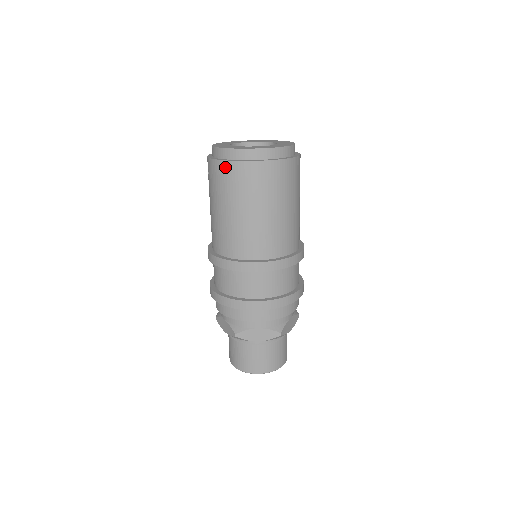
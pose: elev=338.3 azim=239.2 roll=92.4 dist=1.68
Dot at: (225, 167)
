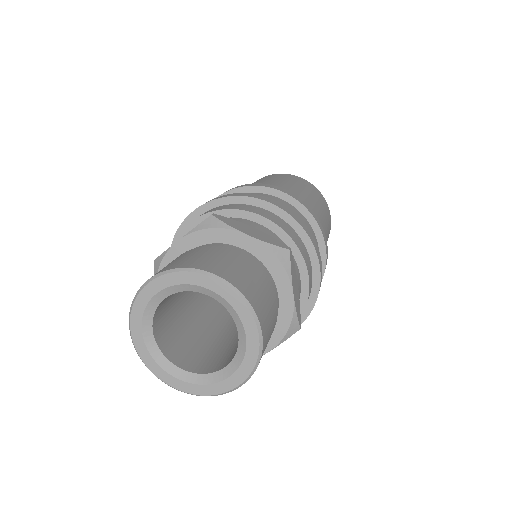
Dot at: occluded
